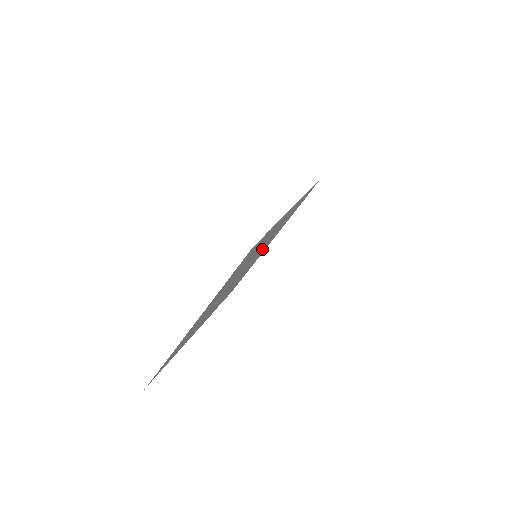
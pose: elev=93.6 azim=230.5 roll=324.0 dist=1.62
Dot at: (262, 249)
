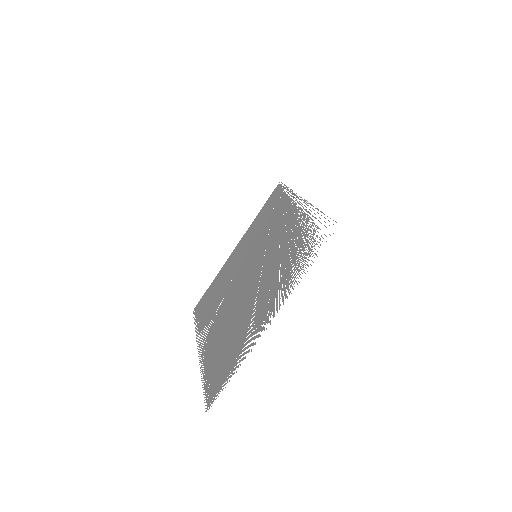
Dot at: (252, 251)
